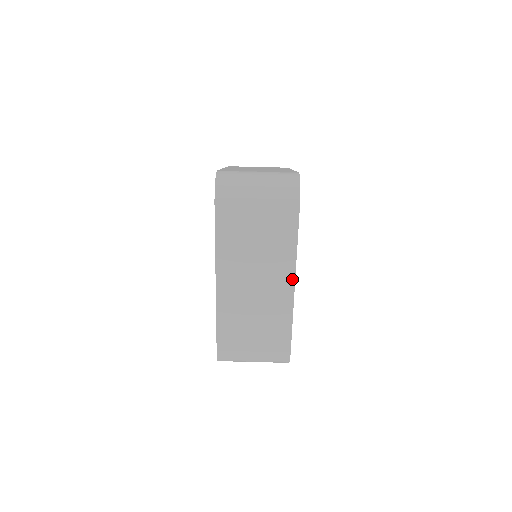
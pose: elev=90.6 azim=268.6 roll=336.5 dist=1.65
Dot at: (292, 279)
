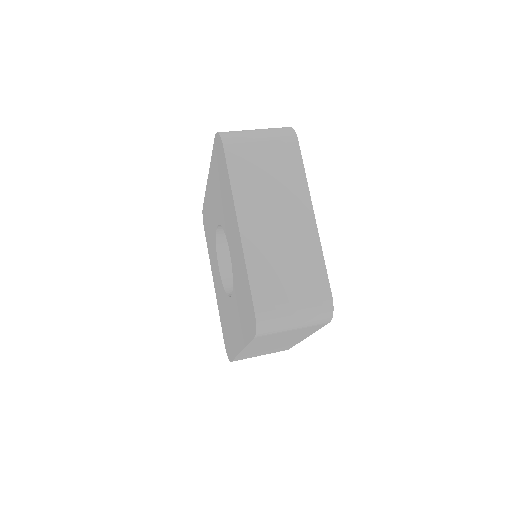
Dot at: (310, 210)
